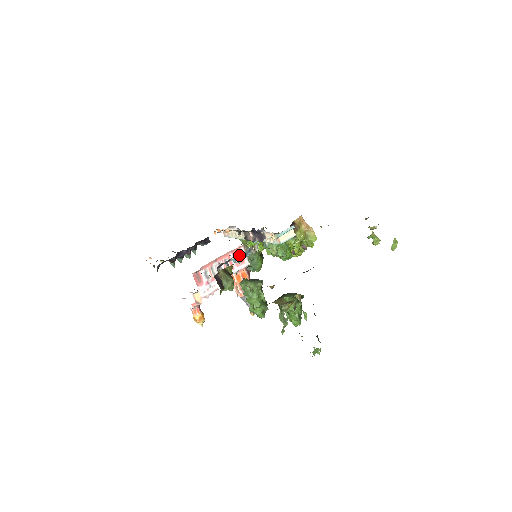
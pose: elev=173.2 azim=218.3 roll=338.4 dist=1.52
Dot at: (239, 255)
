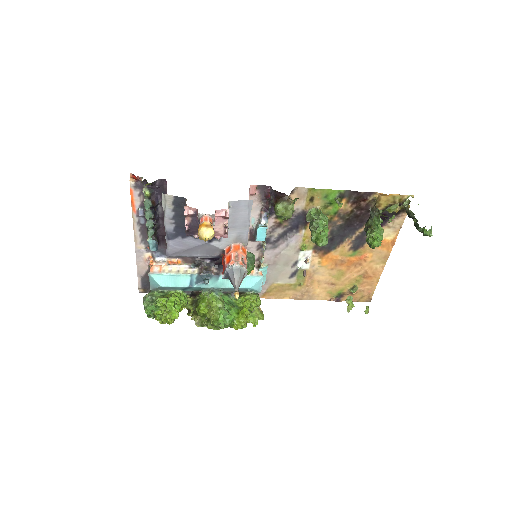
Dot at: occluded
